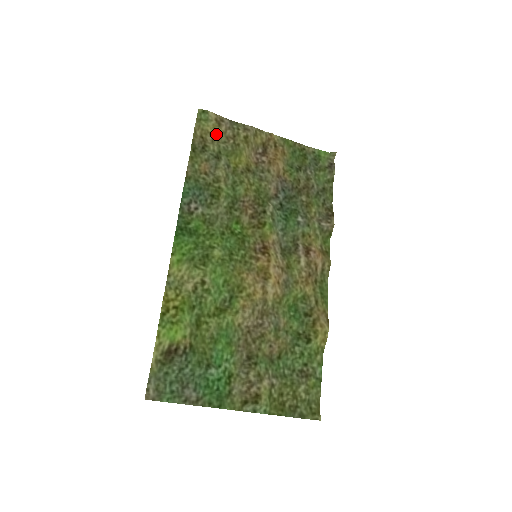
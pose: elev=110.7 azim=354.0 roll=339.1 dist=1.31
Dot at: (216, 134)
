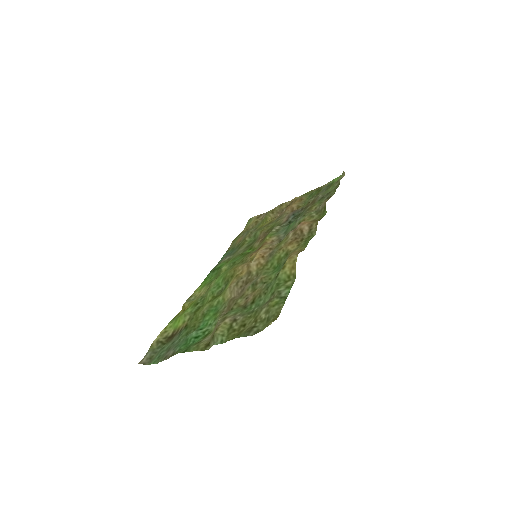
Dot at: (255, 223)
